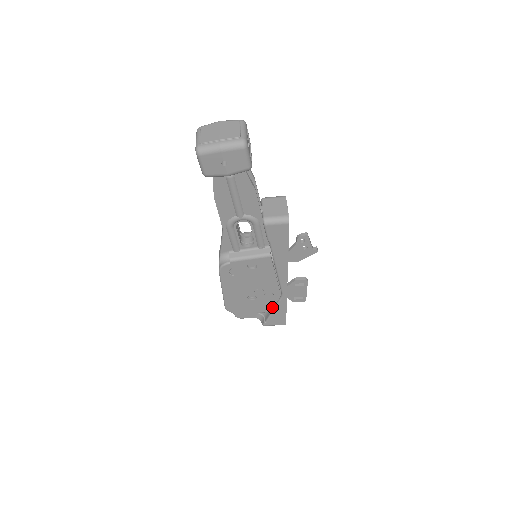
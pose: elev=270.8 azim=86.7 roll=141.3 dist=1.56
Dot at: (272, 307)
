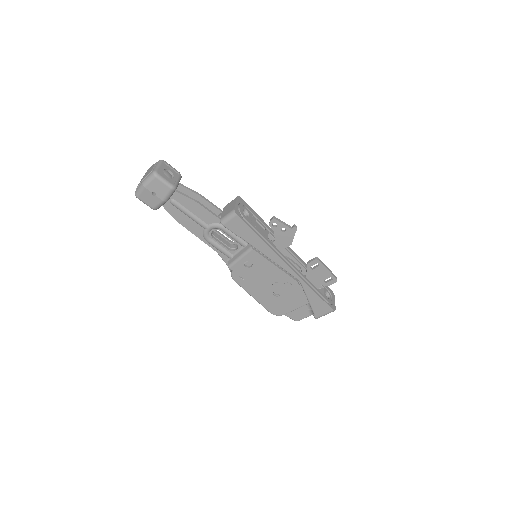
Dot at: (306, 297)
